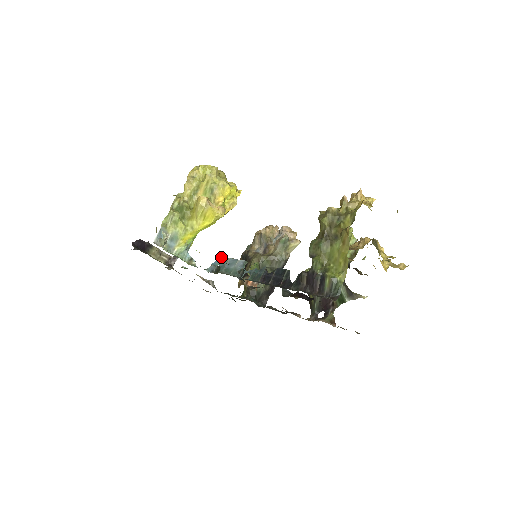
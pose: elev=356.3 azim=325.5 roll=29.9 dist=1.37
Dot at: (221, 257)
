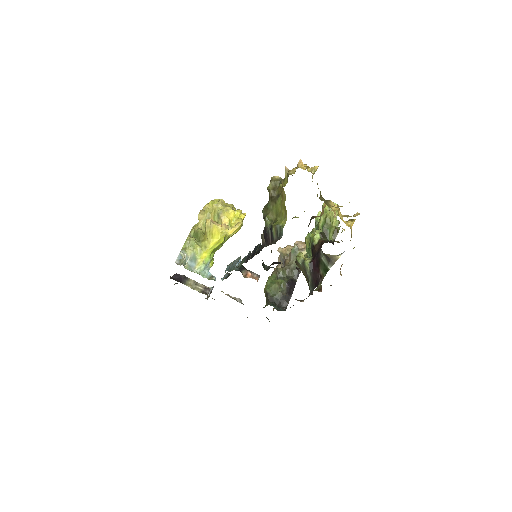
Dot at: (229, 264)
